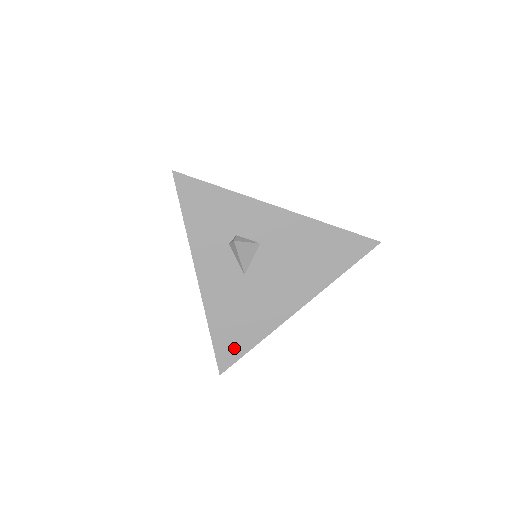
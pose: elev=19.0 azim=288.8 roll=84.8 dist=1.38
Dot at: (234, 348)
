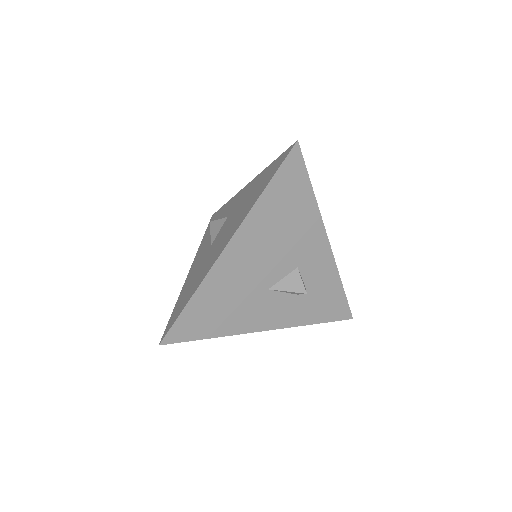
Dot at: (178, 312)
